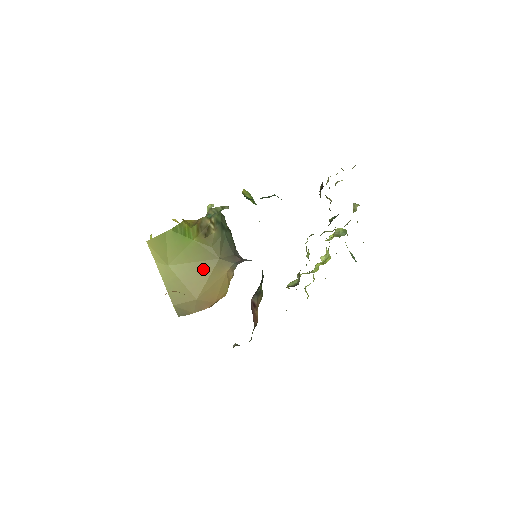
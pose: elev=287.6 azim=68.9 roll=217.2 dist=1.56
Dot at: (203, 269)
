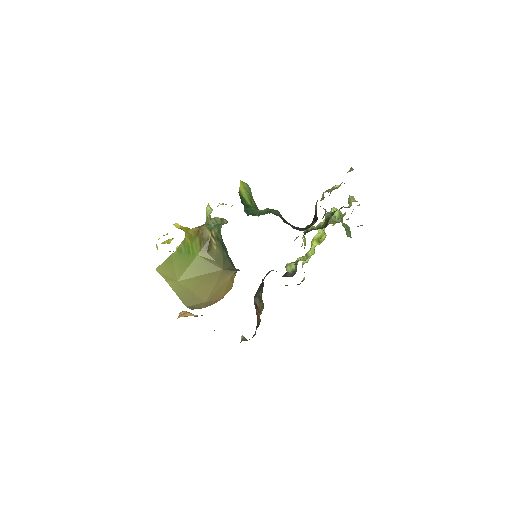
Dot at: (209, 279)
